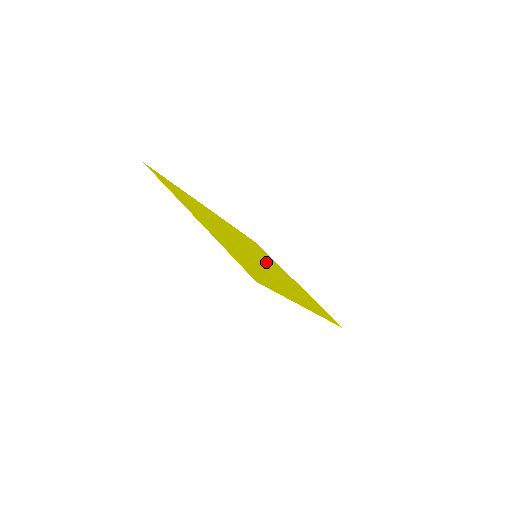
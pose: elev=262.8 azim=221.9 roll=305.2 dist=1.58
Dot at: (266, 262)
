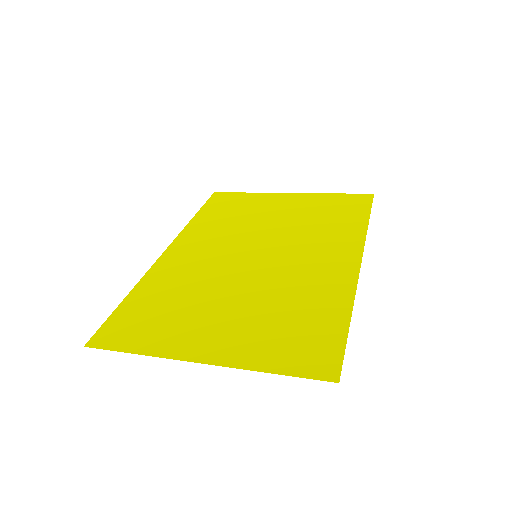
Dot at: (263, 238)
